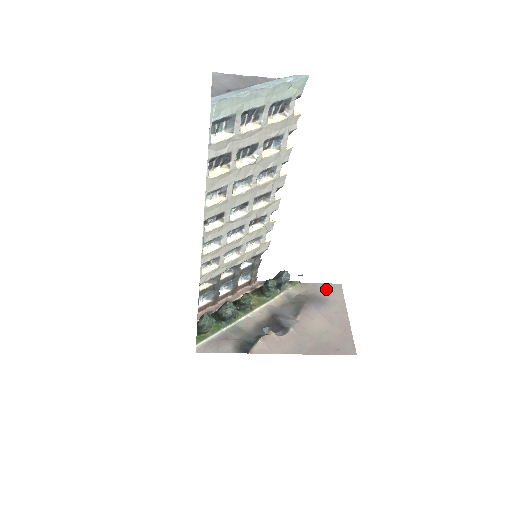
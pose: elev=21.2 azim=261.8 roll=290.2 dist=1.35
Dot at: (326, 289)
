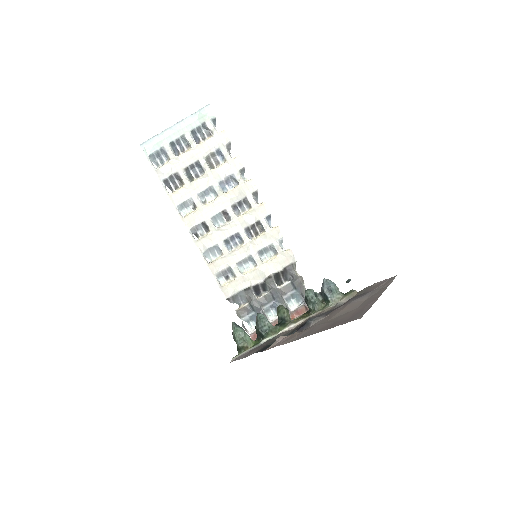
Dot at: (377, 285)
